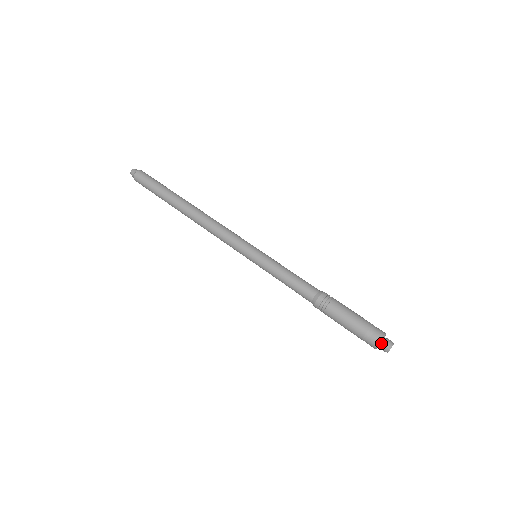
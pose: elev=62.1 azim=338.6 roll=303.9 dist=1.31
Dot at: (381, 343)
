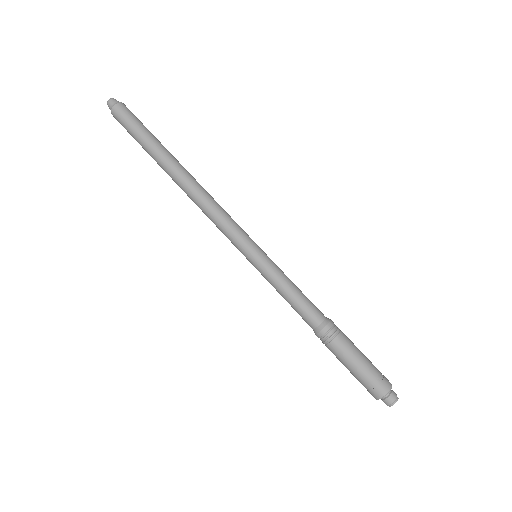
Dot at: (389, 392)
